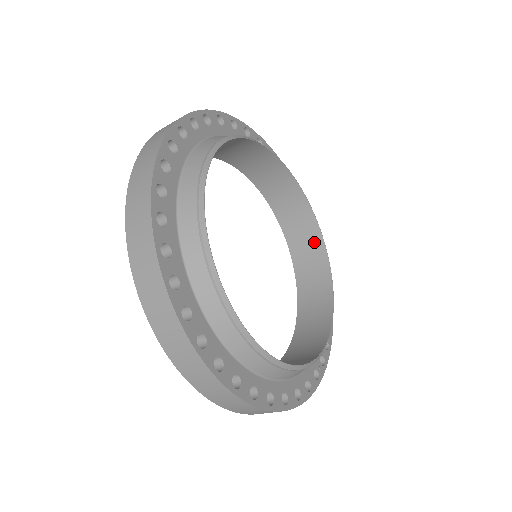
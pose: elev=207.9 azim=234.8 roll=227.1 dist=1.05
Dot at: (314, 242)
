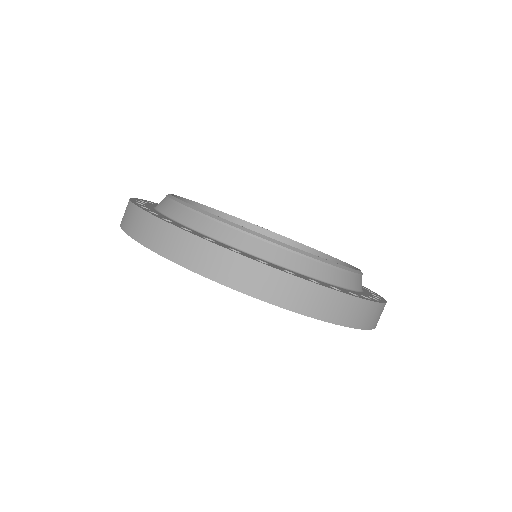
Dot at: occluded
